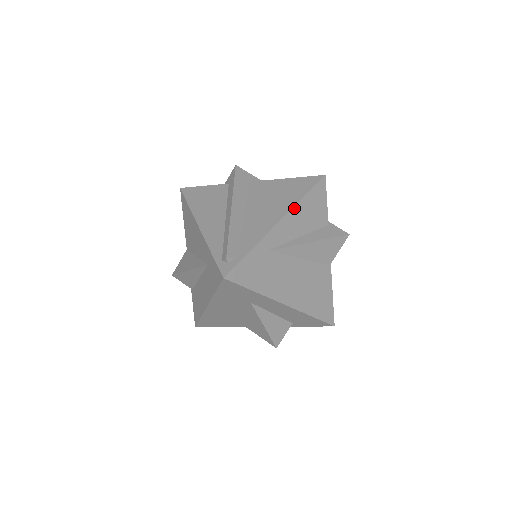
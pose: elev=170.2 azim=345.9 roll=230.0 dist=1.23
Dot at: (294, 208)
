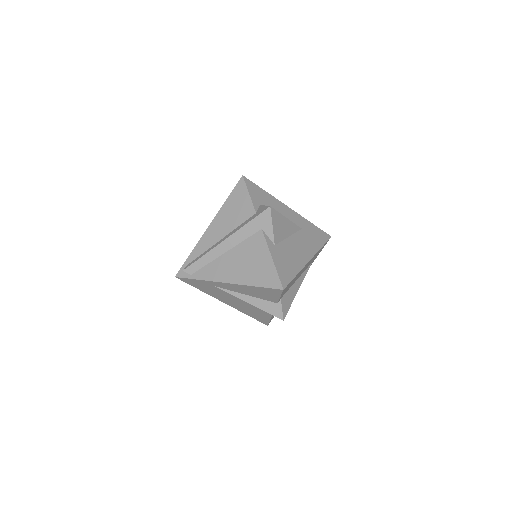
Dot at: (242, 285)
